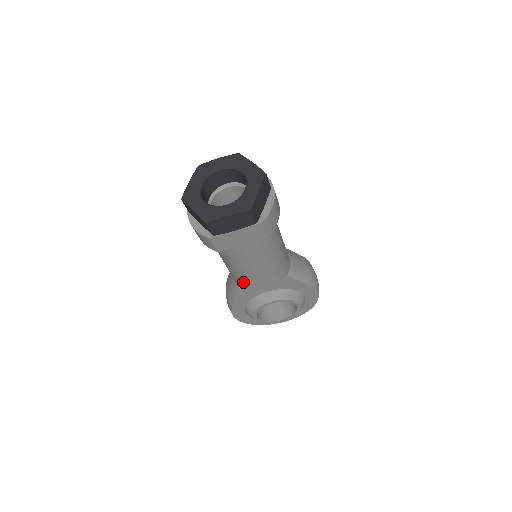
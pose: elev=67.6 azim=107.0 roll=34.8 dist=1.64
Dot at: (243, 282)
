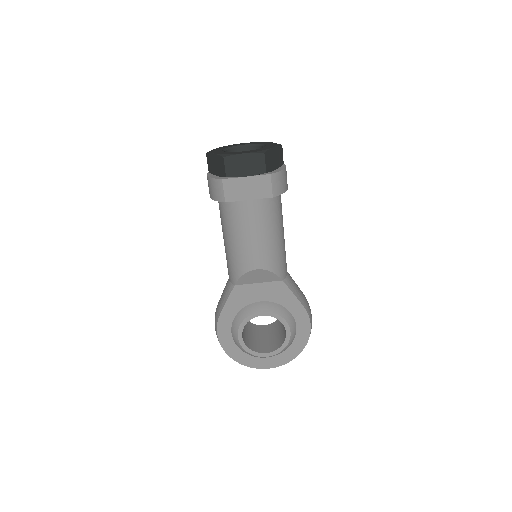
Dot at: (239, 268)
